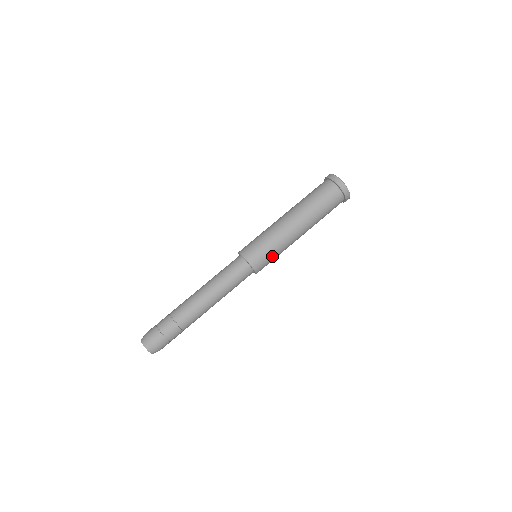
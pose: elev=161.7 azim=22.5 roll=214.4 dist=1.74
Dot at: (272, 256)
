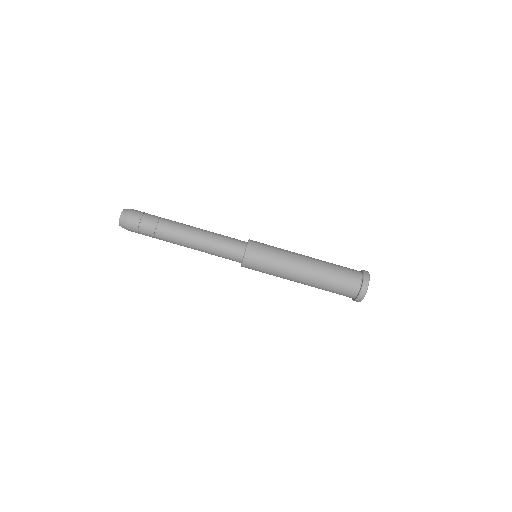
Dot at: (264, 271)
